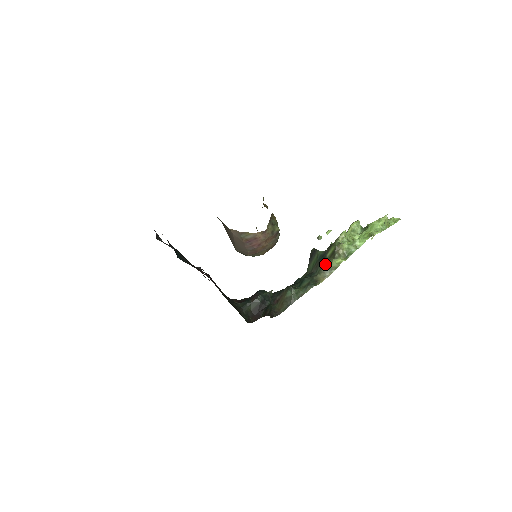
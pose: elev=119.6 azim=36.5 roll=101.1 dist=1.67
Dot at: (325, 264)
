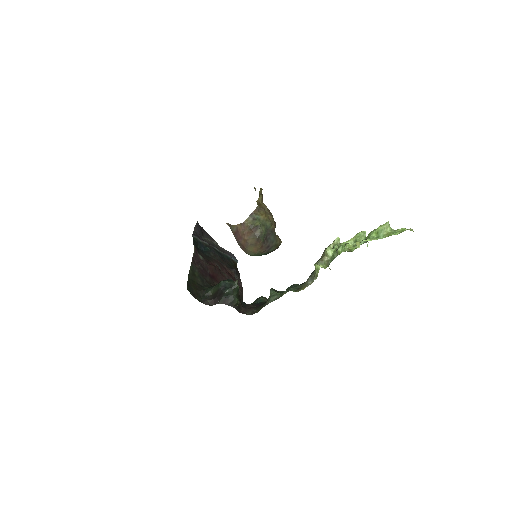
Dot at: (313, 272)
